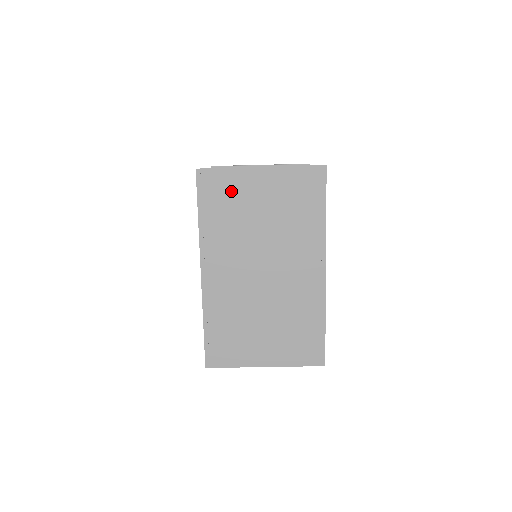
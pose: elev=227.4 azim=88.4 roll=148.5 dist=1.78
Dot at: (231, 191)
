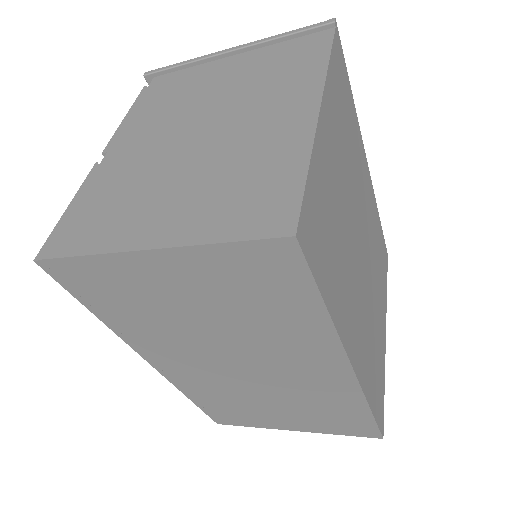
Dot at: (119, 286)
